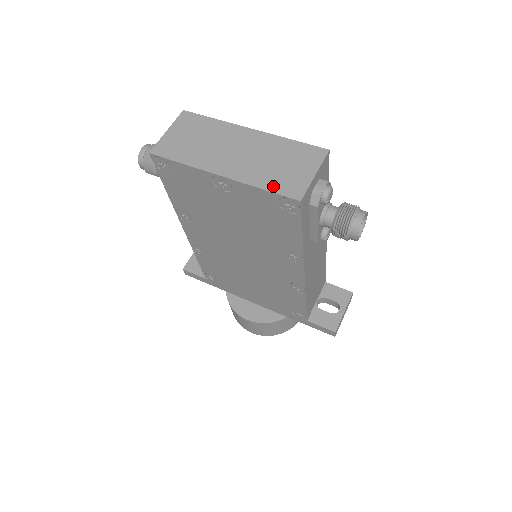
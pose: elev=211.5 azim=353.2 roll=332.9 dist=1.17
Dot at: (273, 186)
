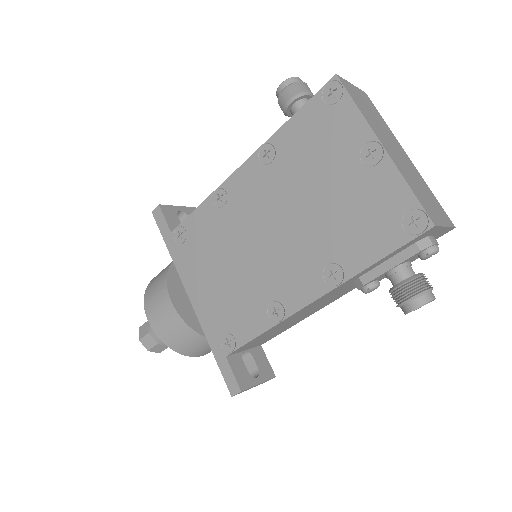
Dot at: (418, 195)
